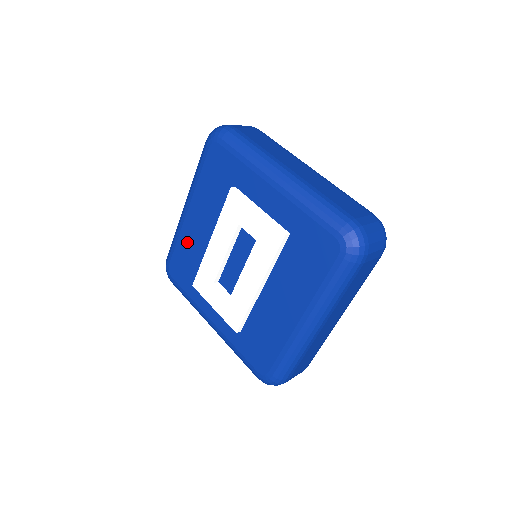
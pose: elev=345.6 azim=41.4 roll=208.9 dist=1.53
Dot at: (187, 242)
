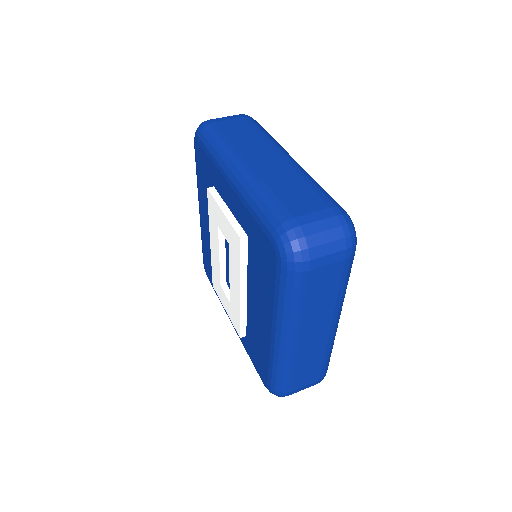
Dot at: (206, 242)
